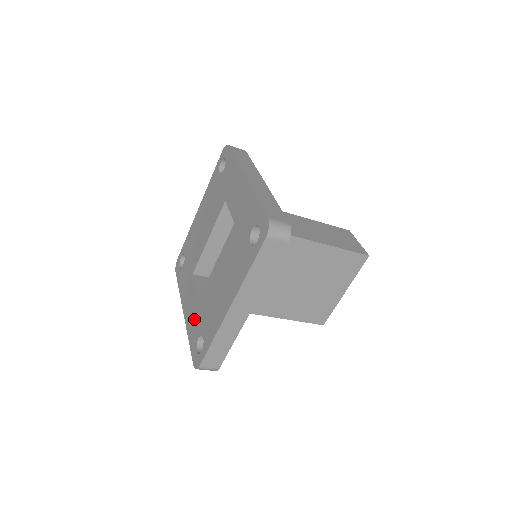
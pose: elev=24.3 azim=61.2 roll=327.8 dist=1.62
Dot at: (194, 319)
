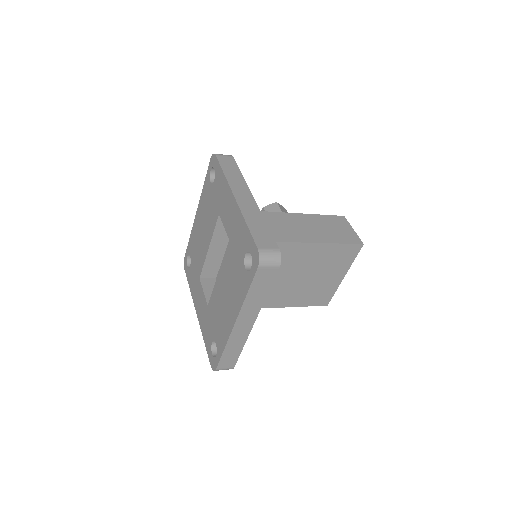
Dot at: (206, 323)
